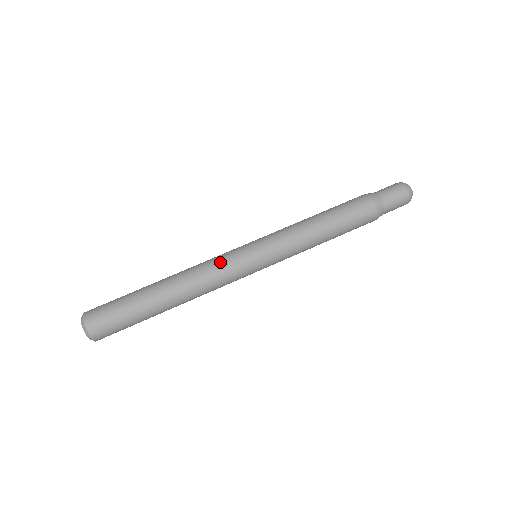
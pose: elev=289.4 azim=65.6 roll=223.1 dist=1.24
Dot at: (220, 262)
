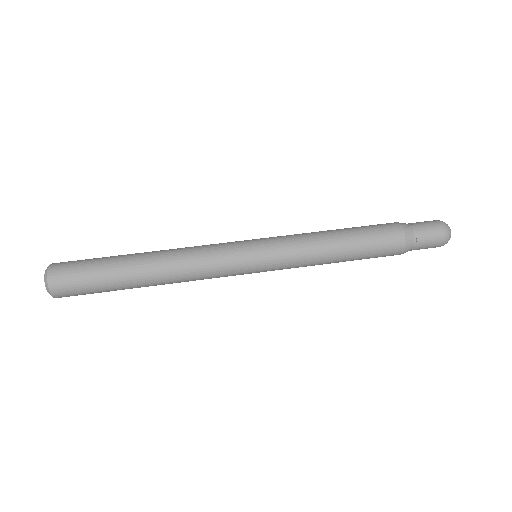
Dot at: (213, 244)
